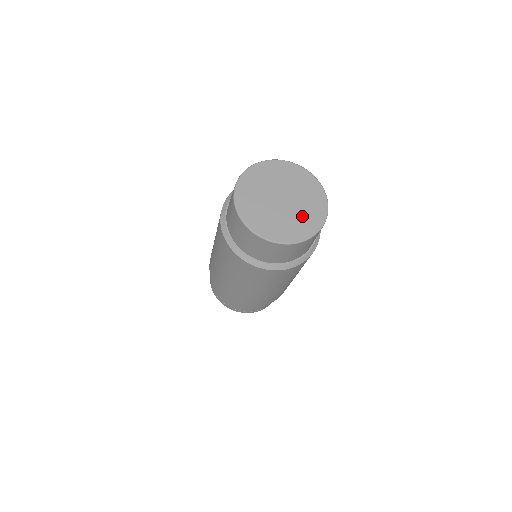
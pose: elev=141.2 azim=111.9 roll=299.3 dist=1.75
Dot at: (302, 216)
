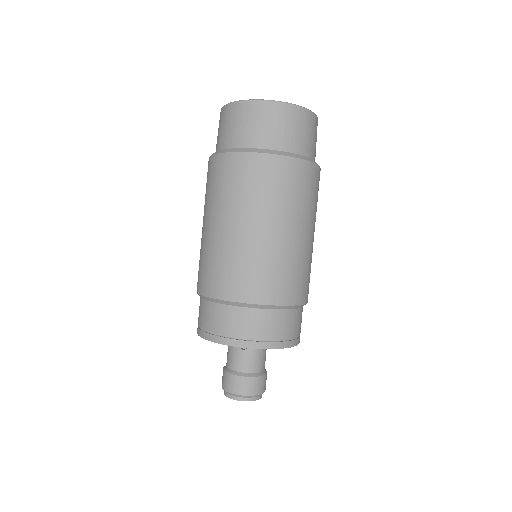
Dot at: occluded
